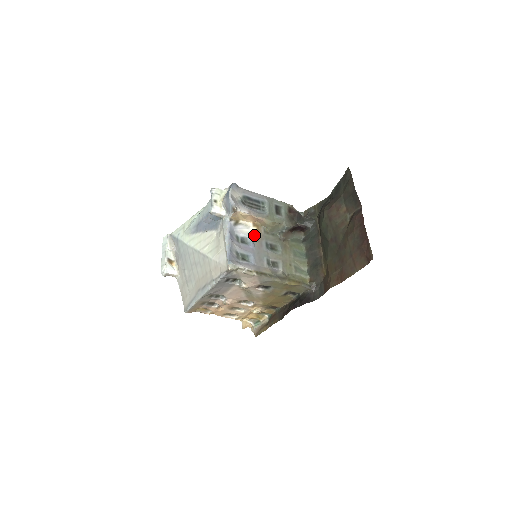
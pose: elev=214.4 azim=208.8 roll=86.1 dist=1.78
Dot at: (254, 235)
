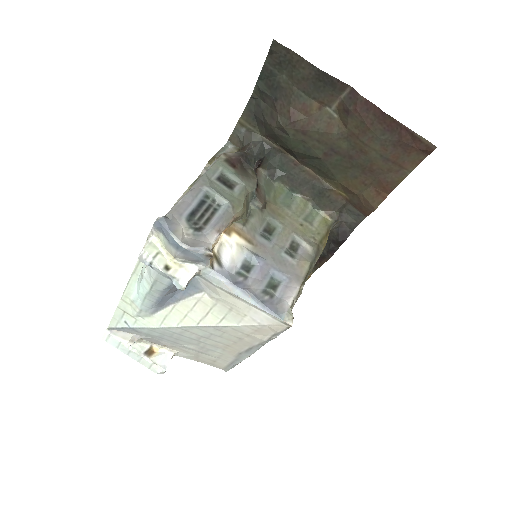
Dot at: (244, 245)
